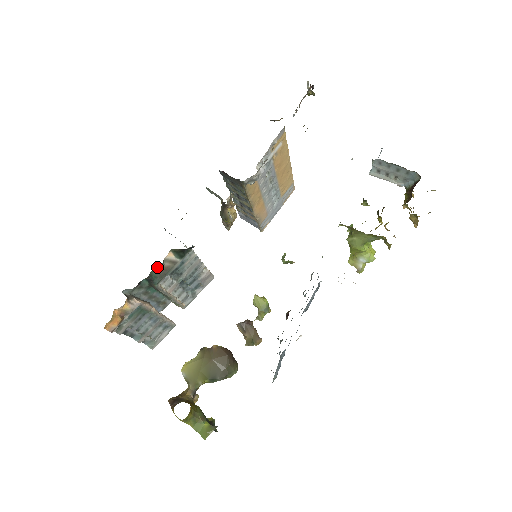
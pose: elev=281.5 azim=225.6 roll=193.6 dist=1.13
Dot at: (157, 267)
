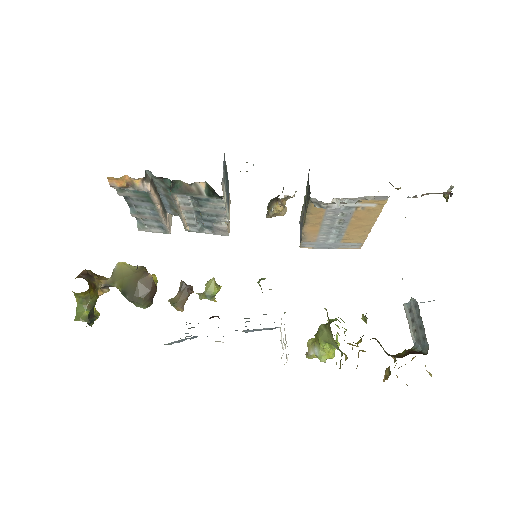
Dot at: occluded
